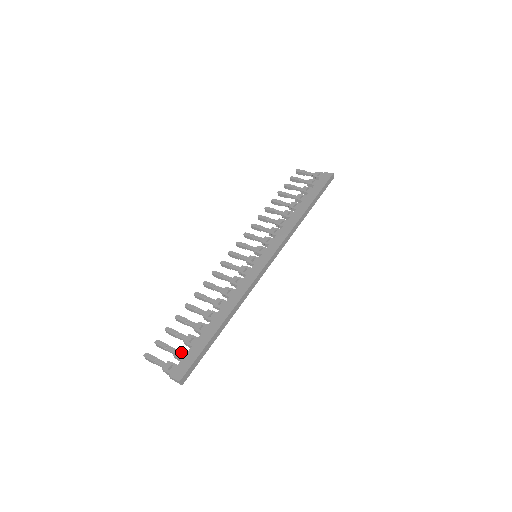
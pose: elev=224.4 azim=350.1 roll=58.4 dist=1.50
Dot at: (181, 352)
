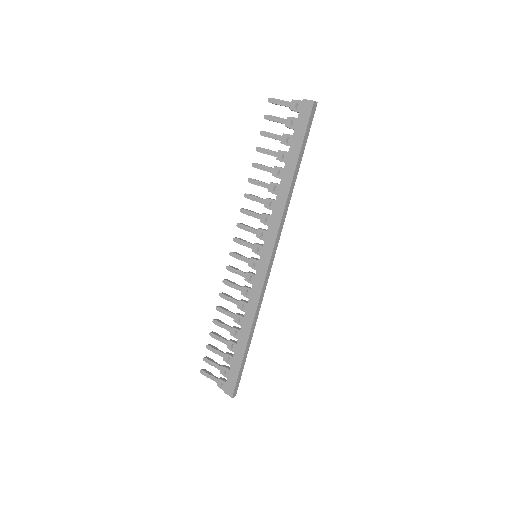
Dot at: (225, 371)
